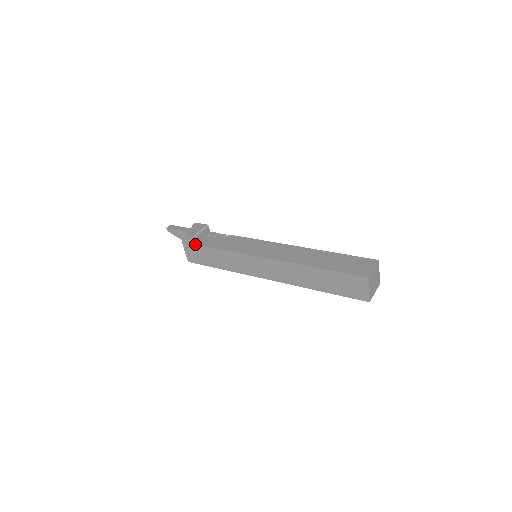
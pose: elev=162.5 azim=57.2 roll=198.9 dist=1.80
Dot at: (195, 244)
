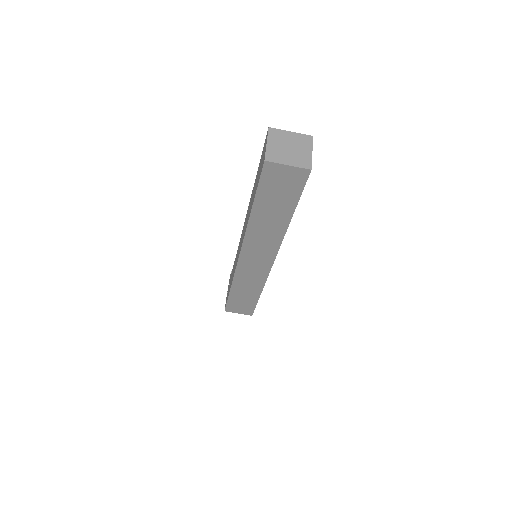
Dot at: occluded
